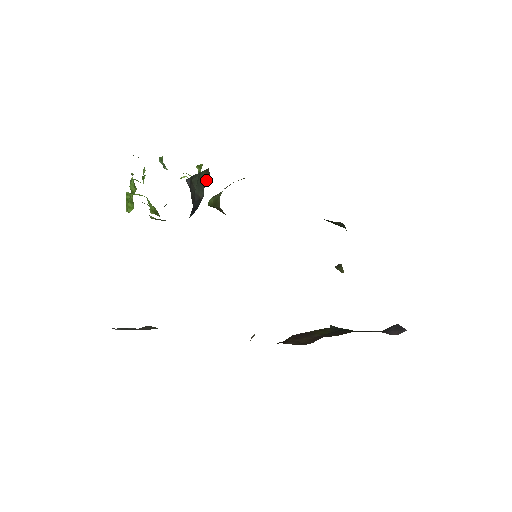
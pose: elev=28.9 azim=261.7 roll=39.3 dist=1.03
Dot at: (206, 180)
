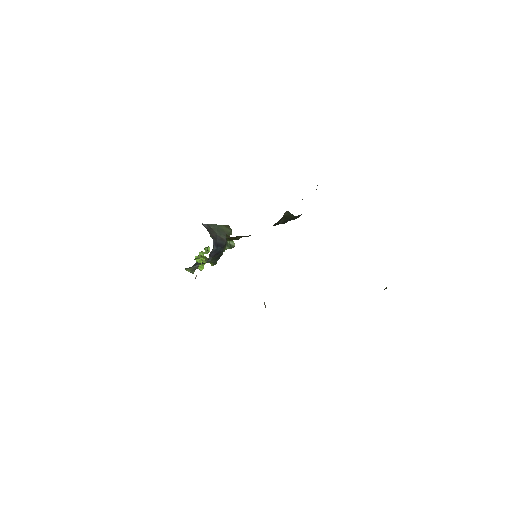
Dot at: (227, 231)
